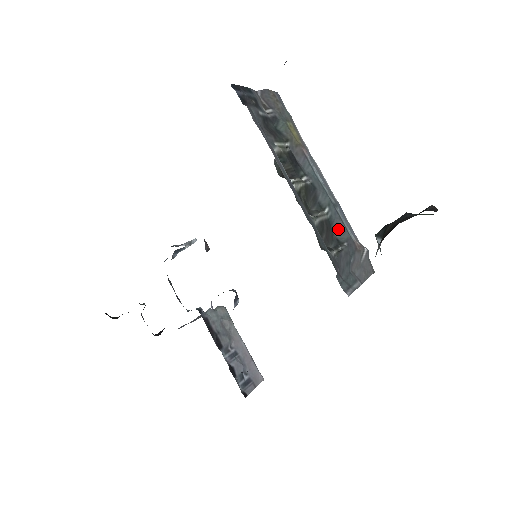
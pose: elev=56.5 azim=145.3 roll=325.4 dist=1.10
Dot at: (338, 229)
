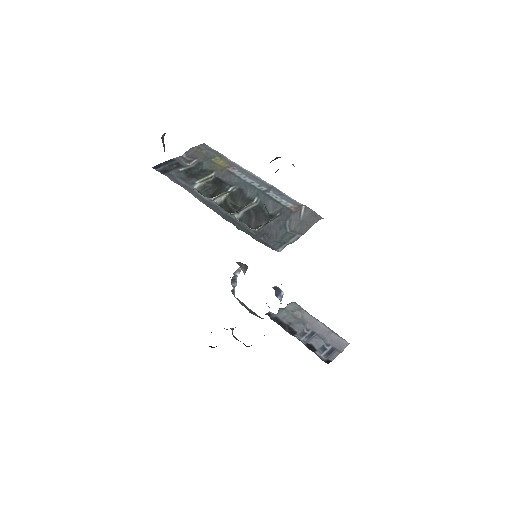
Dot at: (269, 207)
